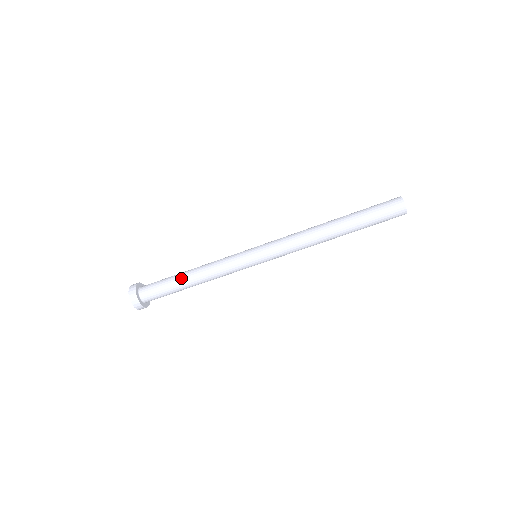
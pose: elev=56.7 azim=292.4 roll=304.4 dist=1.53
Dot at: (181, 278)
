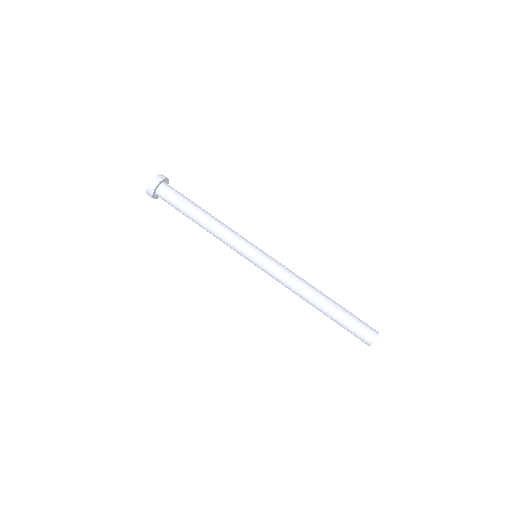
Dot at: occluded
